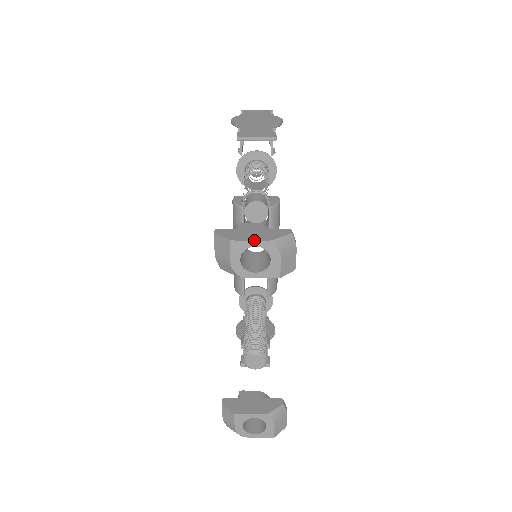
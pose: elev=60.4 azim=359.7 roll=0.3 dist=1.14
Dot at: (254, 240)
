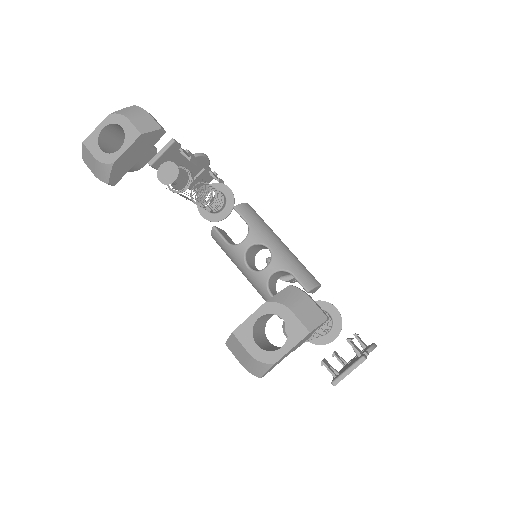
Dot at: (99, 125)
